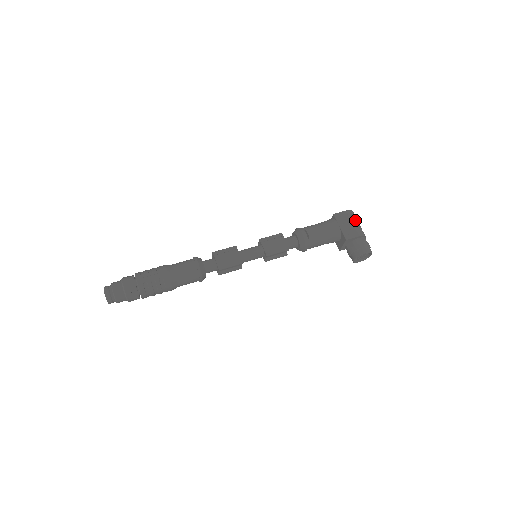
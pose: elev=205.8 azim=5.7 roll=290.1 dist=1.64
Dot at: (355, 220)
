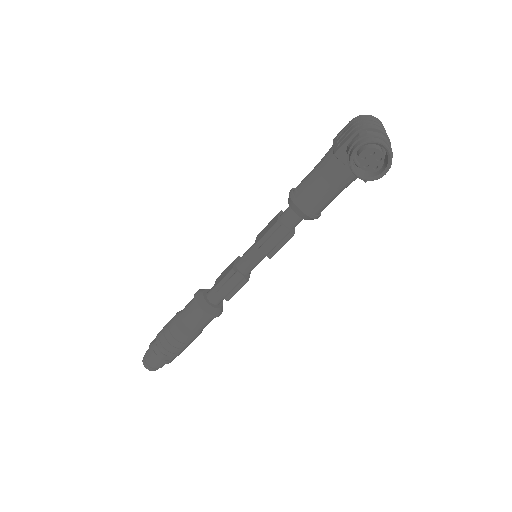
Dot at: (358, 121)
